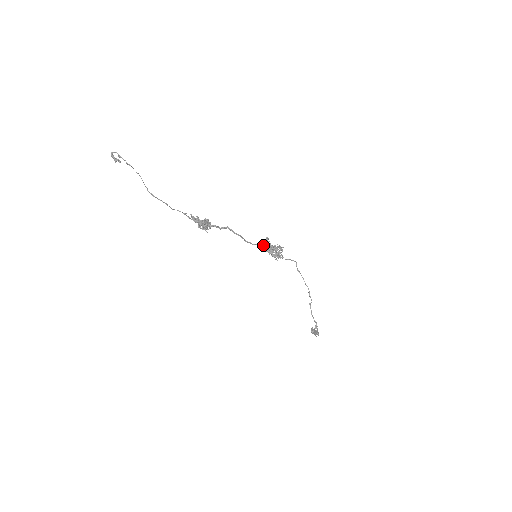
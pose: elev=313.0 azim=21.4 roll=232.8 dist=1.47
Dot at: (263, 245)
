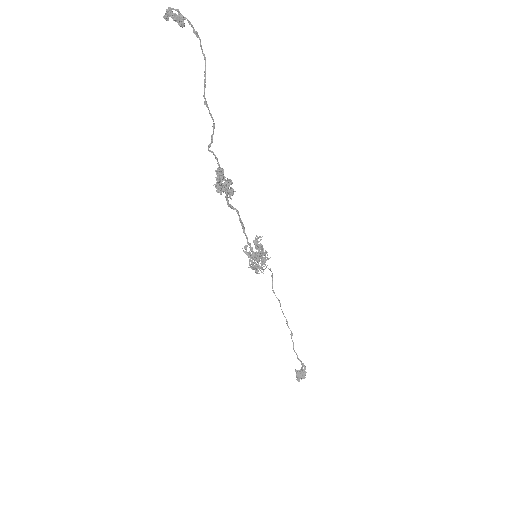
Dot at: (246, 251)
